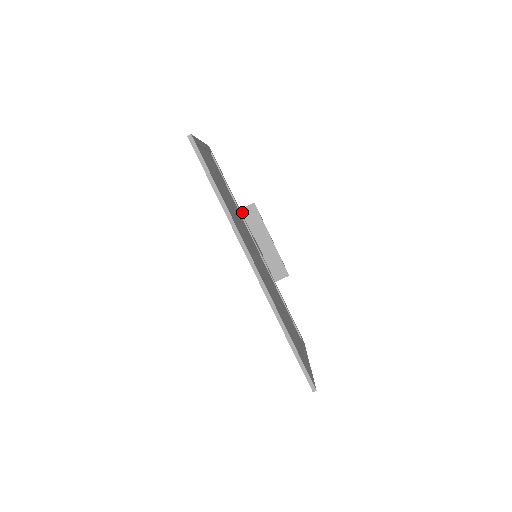
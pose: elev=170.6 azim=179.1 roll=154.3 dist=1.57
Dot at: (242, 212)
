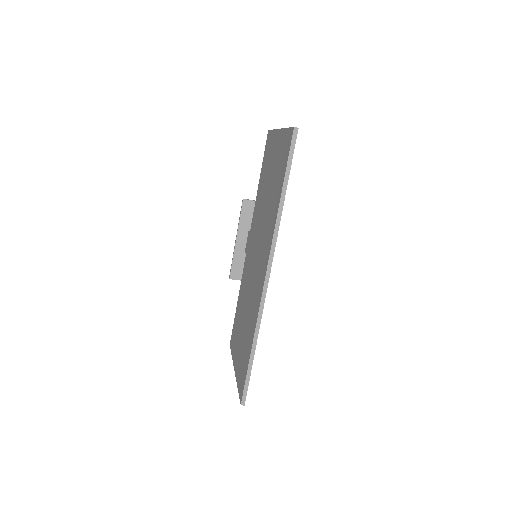
Dot at: occluded
